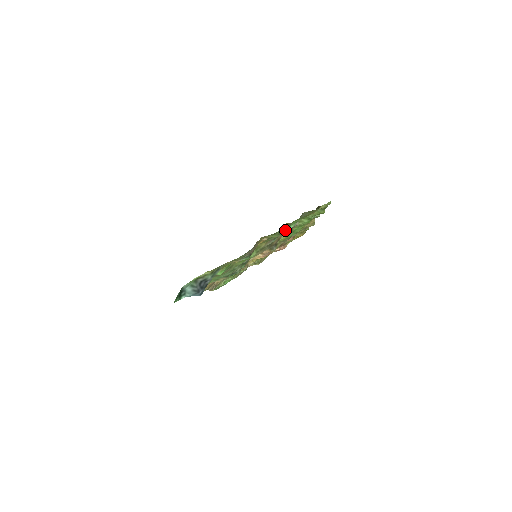
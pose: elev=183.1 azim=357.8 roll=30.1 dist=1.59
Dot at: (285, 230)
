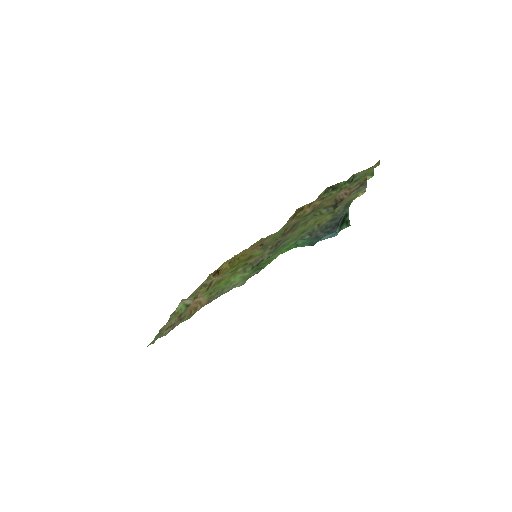
Dot at: occluded
